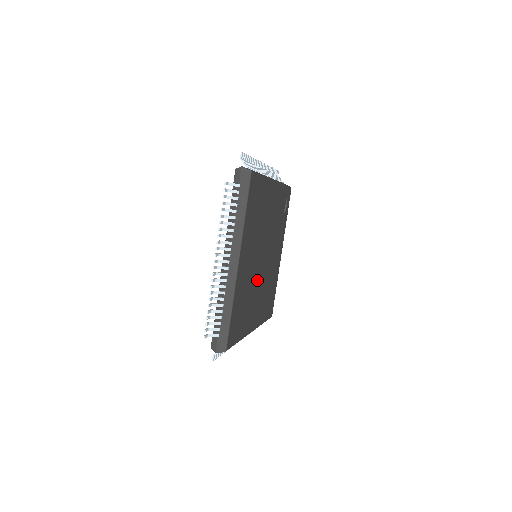
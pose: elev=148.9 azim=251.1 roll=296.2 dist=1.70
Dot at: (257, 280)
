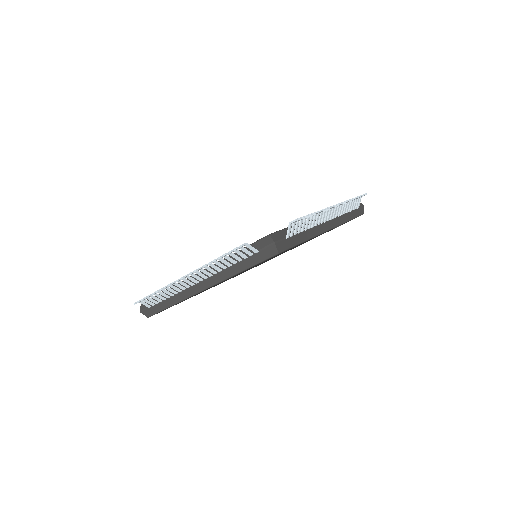
Dot at: occluded
